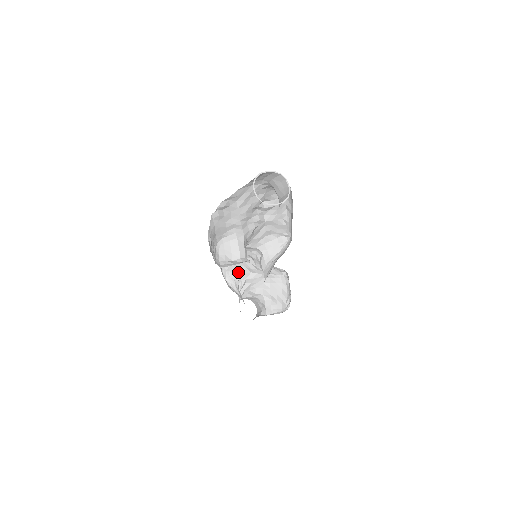
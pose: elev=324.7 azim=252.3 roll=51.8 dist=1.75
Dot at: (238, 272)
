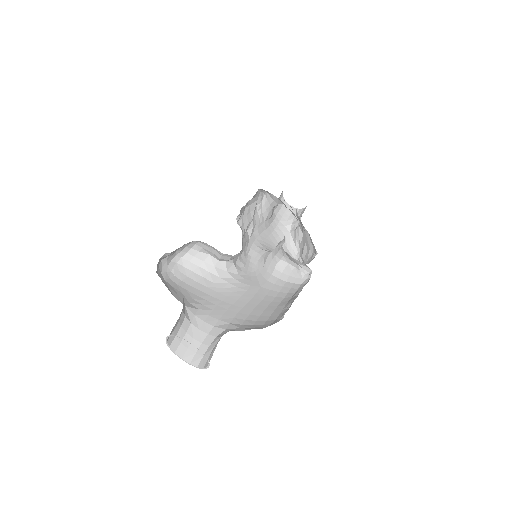
Dot at: occluded
